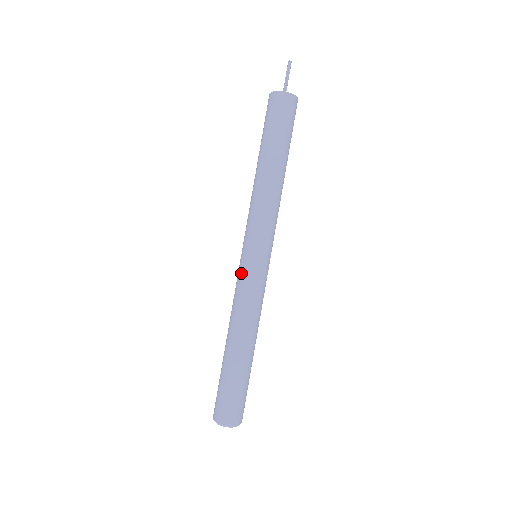
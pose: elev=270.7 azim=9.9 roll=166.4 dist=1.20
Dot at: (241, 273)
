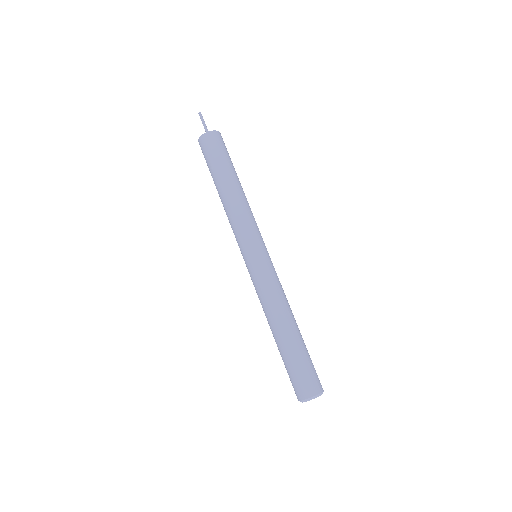
Dot at: (251, 273)
